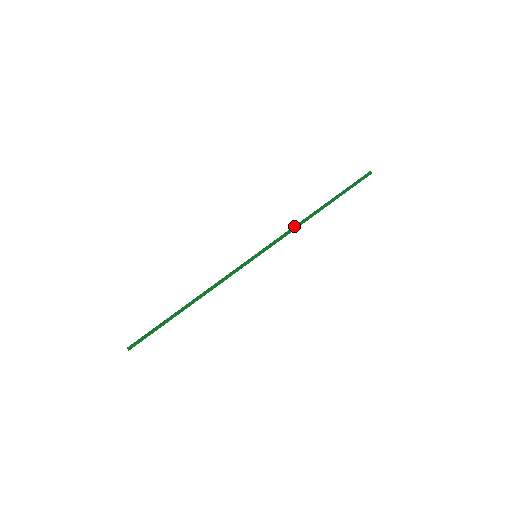
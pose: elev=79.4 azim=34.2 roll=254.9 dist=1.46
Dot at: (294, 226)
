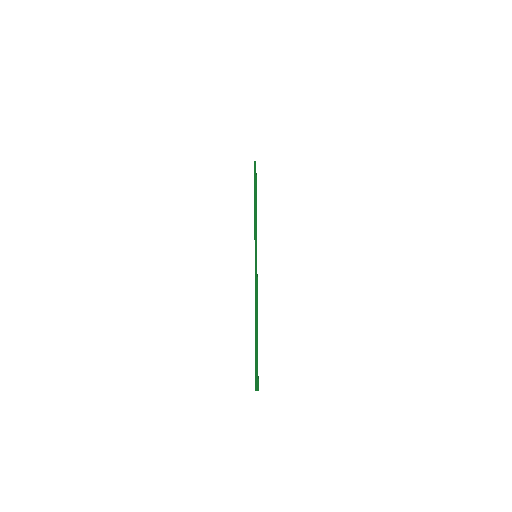
Dot at: (254, 221)
